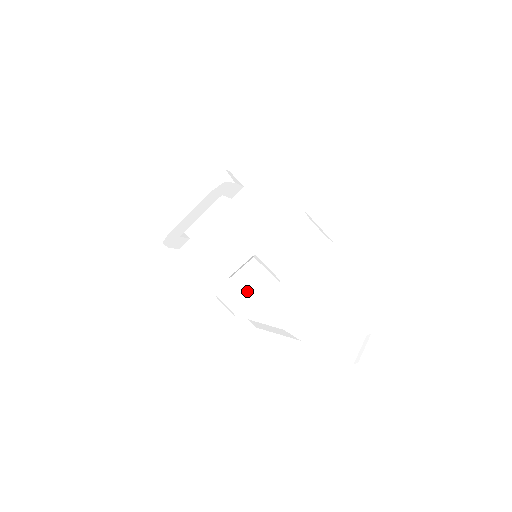
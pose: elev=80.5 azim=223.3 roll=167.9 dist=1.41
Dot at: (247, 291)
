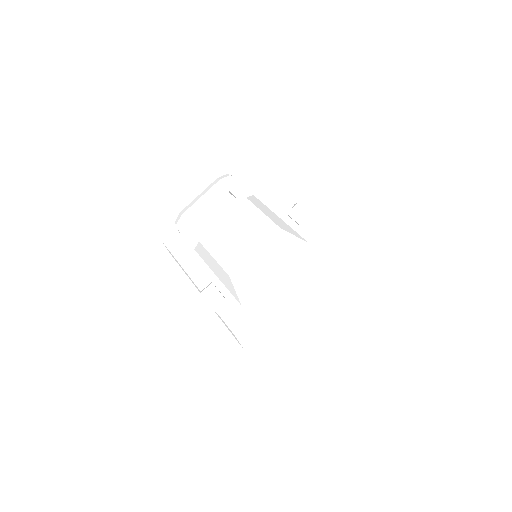
Dot at: (232, 245)
